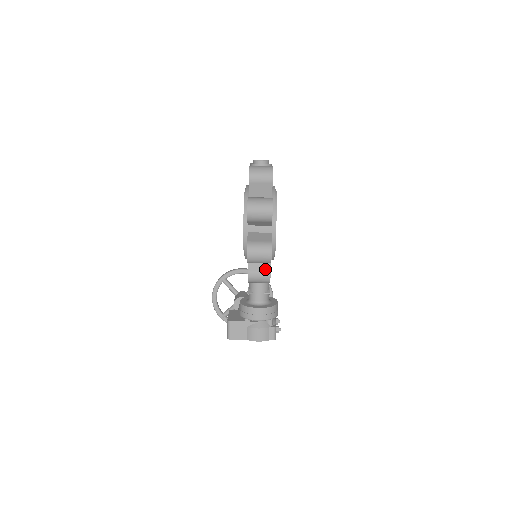
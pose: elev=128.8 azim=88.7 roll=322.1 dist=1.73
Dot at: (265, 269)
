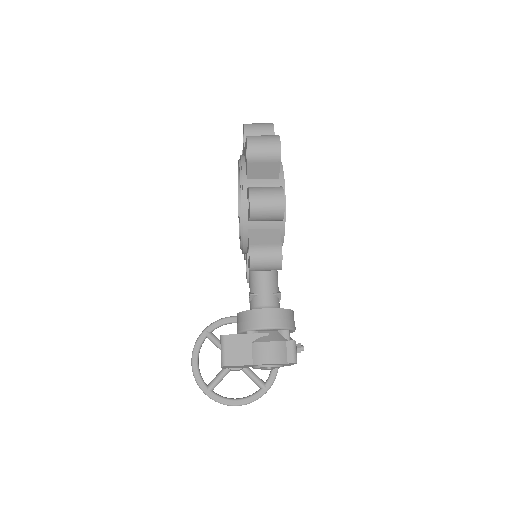
Dot at: (274, 243)
